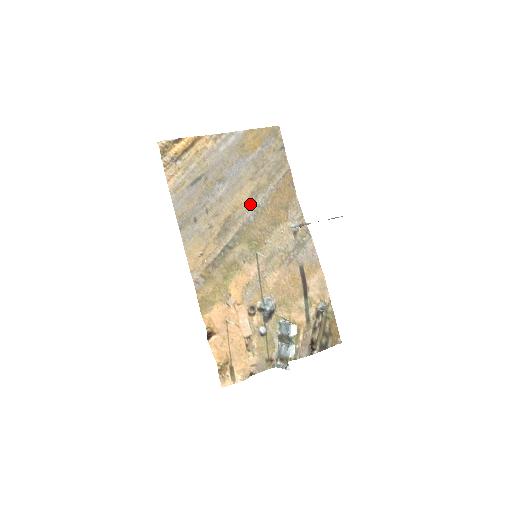
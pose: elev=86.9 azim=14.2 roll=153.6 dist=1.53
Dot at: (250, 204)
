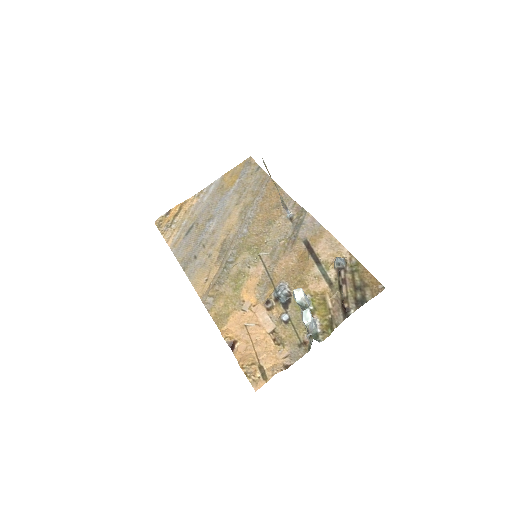
Dot at: (241, 222)
